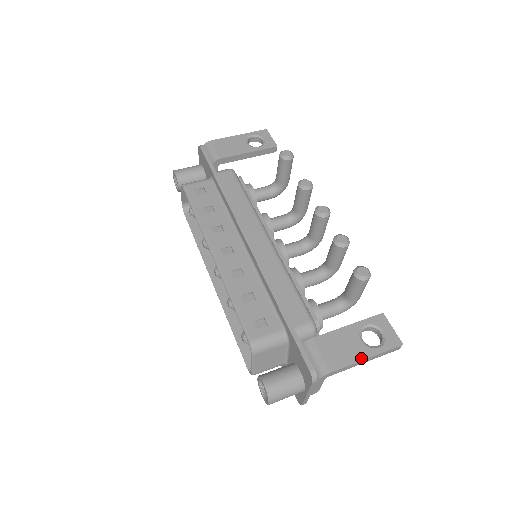
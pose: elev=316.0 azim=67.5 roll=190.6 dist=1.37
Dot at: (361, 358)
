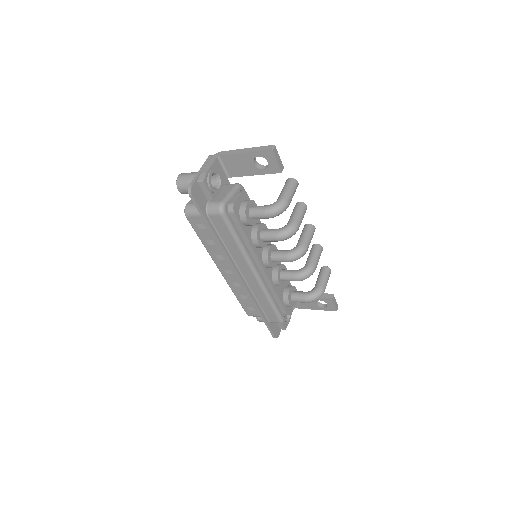
Dot at: (244, 150)
